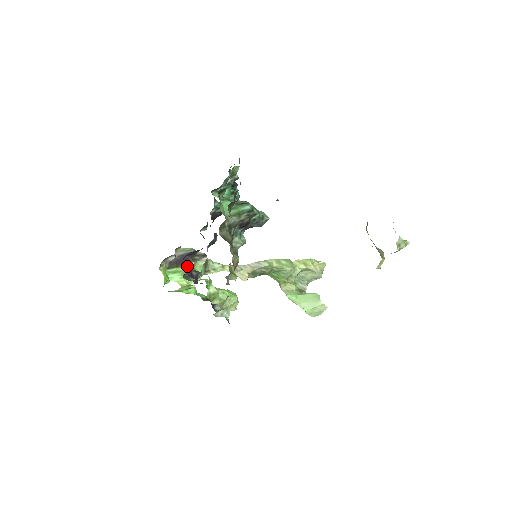
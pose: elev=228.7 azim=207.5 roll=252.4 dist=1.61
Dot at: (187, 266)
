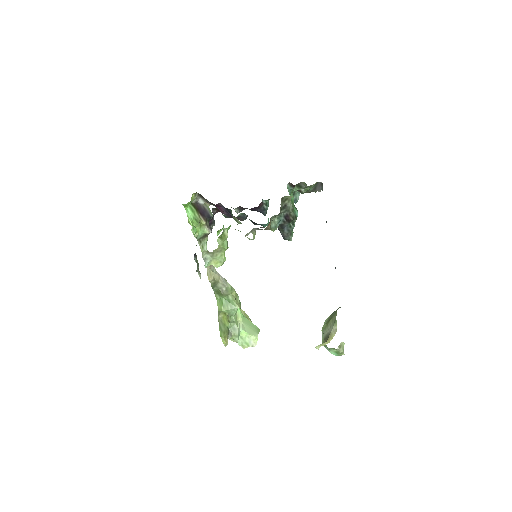
Dot at: (200, 219)
